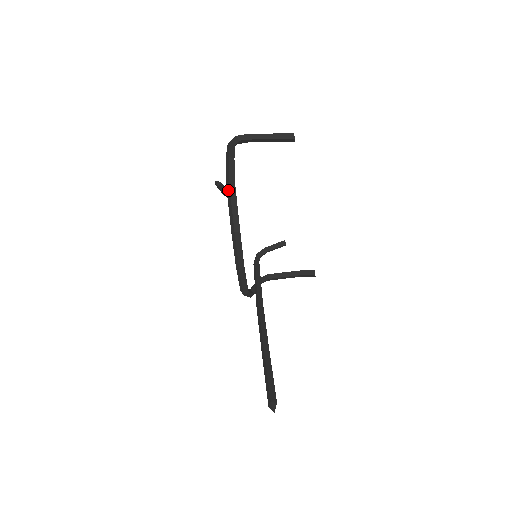
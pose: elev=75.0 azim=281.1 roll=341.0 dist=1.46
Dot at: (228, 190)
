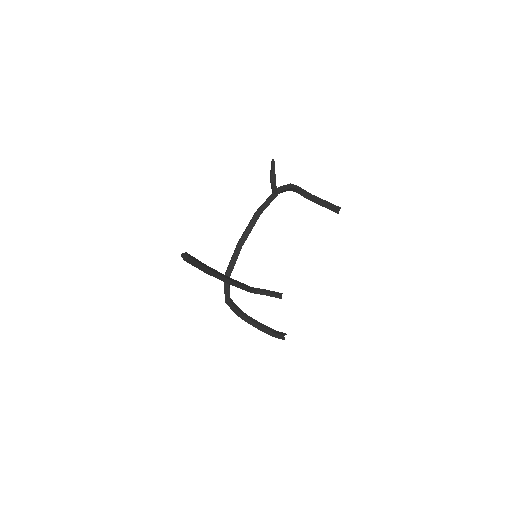
Dot at: (275, 176)
